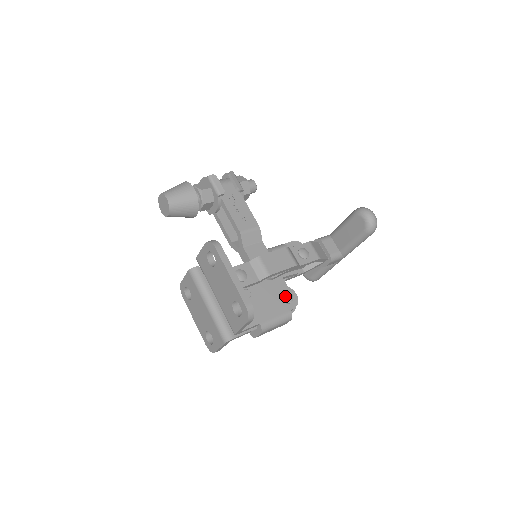
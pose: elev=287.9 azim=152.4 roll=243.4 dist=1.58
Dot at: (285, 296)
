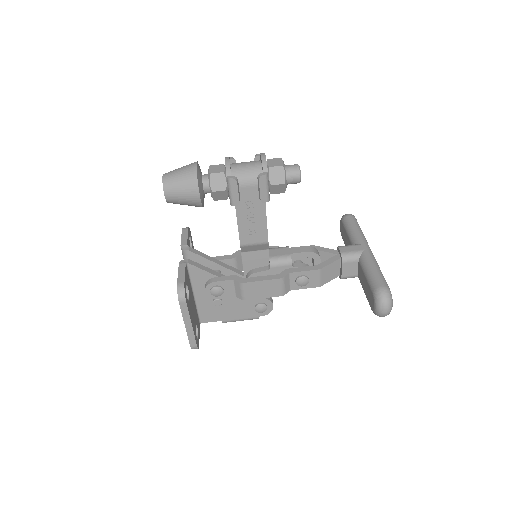
Dot at: (258, 308)
